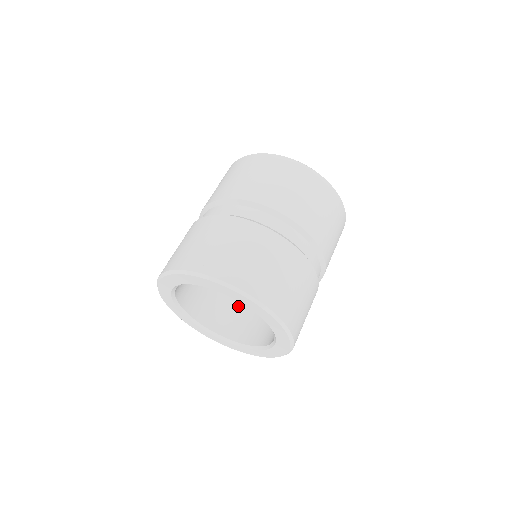
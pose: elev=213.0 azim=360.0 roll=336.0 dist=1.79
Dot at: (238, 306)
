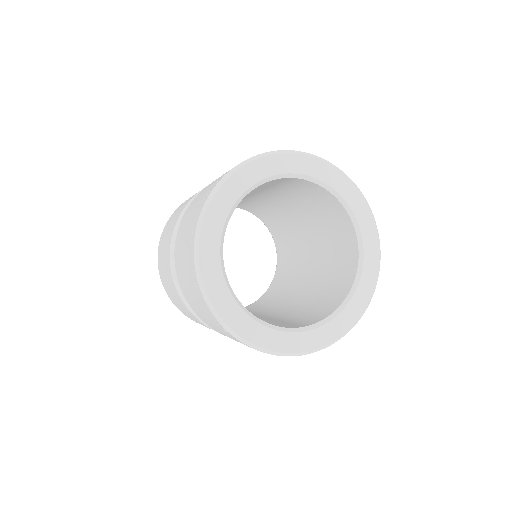
Dot at: (307, 308)
